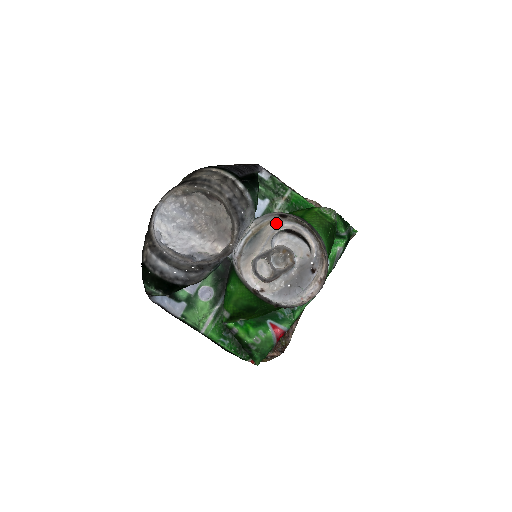
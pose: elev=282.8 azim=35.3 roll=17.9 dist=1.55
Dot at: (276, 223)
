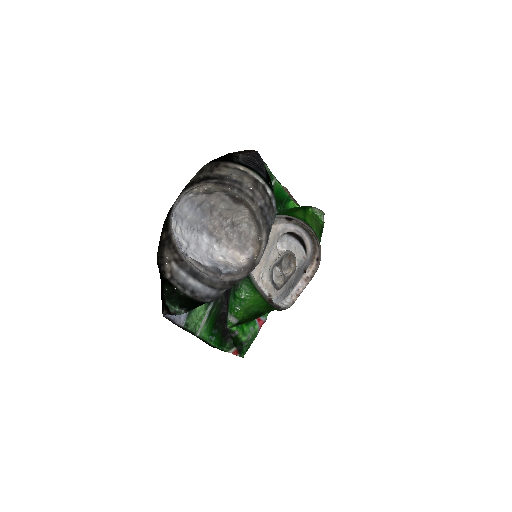
Dot at: (280, 224)
